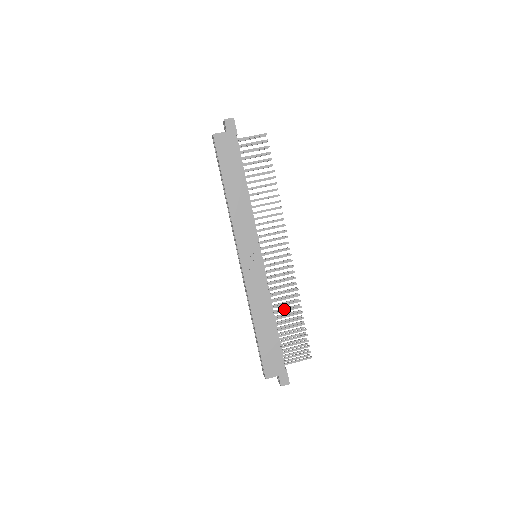
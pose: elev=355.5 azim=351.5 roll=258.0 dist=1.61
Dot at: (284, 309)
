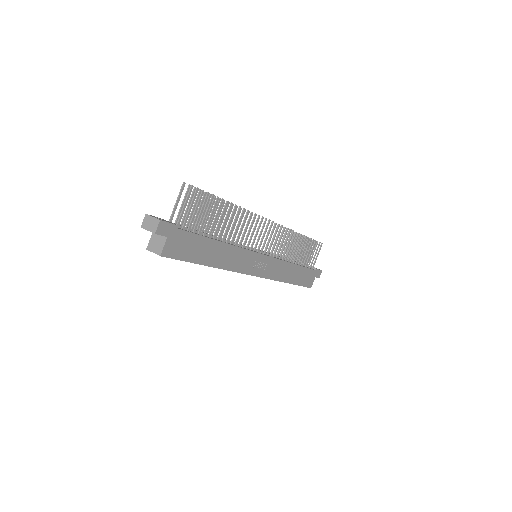
Dot at: occluded
